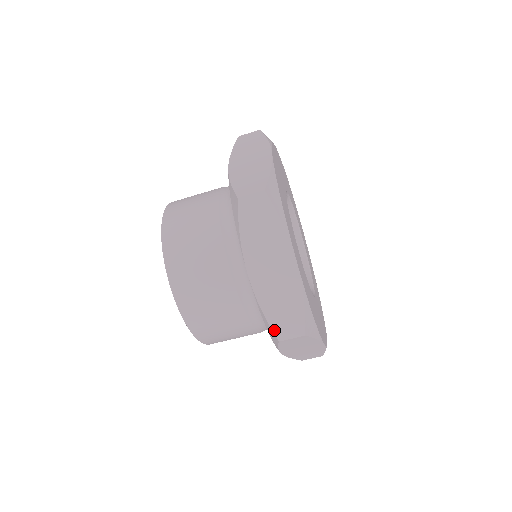
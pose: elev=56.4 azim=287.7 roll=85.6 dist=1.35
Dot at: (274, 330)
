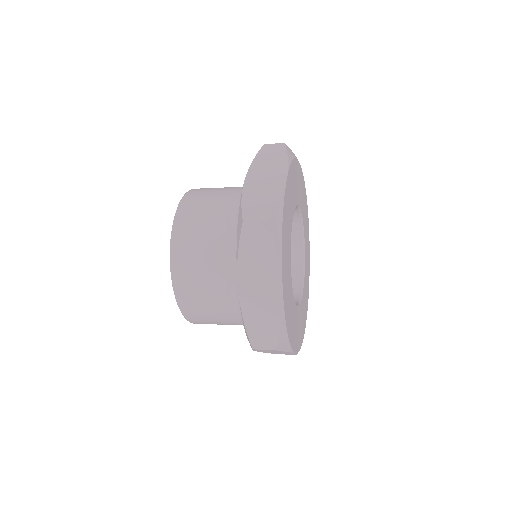
Dot at: occluded
